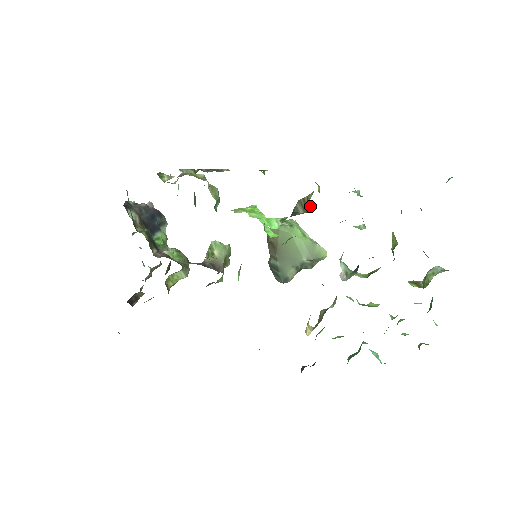
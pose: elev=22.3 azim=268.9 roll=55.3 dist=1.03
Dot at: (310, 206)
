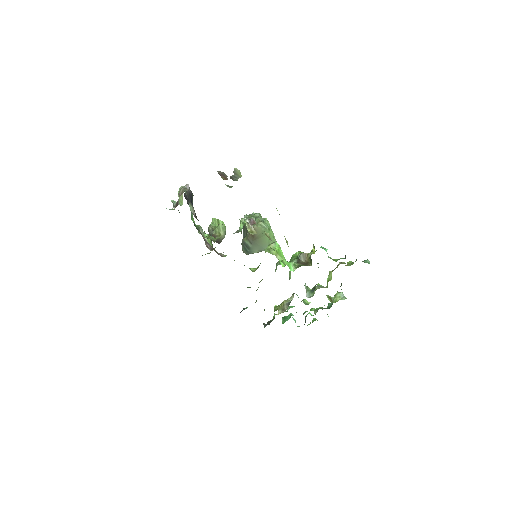
Dot at: (309, 261)
